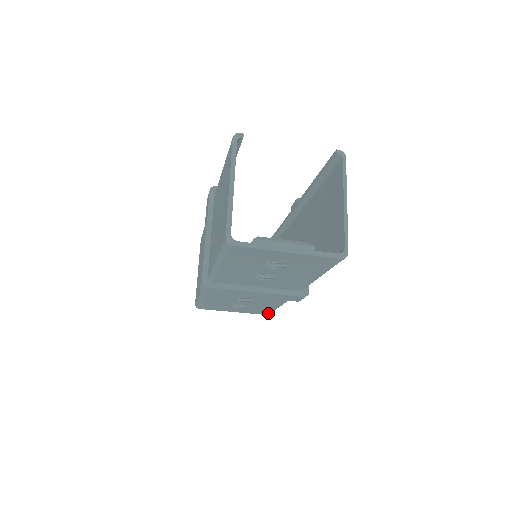
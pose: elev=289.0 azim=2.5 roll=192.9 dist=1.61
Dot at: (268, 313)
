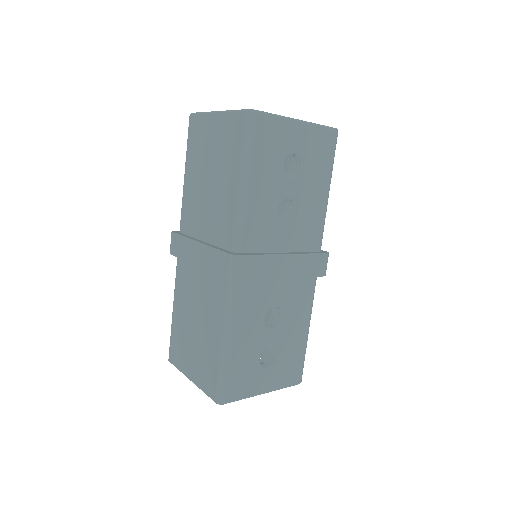
Dot at: (300, 374)
